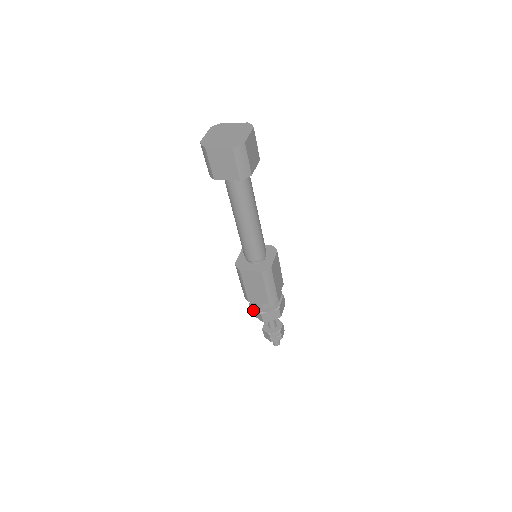
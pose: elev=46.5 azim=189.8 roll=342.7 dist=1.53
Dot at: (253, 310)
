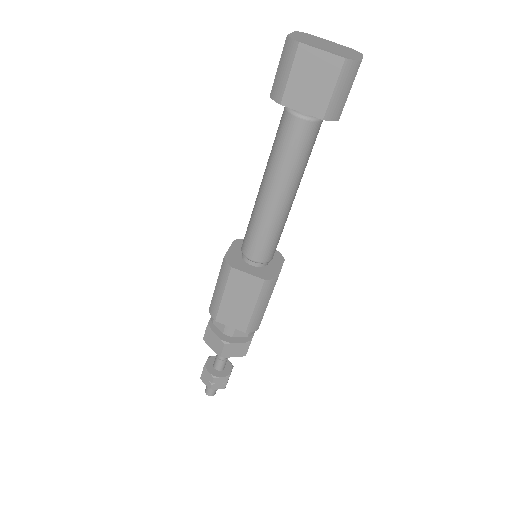
Dot at: (211, 335)
